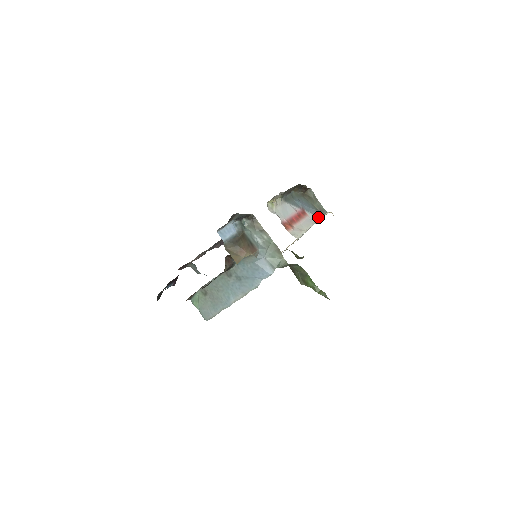
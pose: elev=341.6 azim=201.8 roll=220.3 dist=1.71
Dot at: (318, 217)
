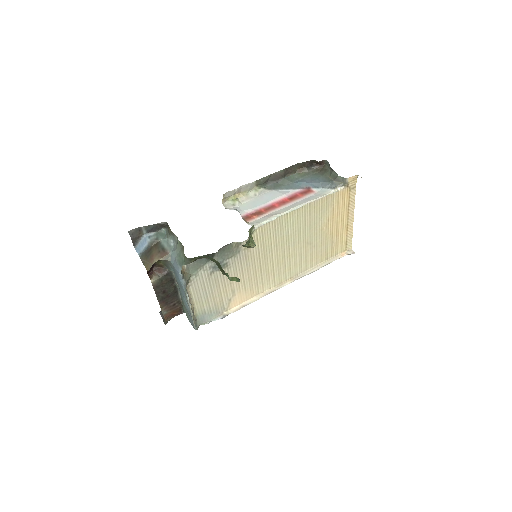
Dot at: (333, 189)
